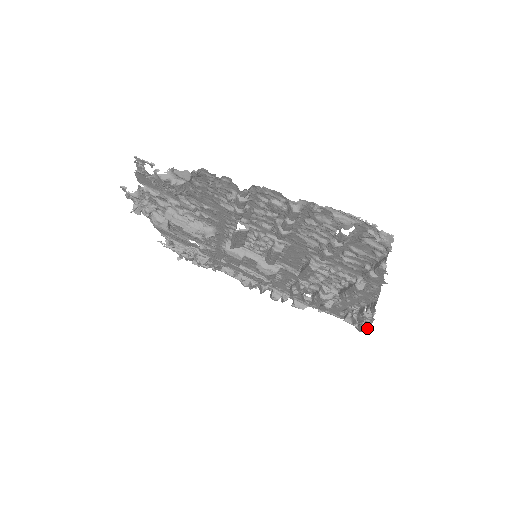
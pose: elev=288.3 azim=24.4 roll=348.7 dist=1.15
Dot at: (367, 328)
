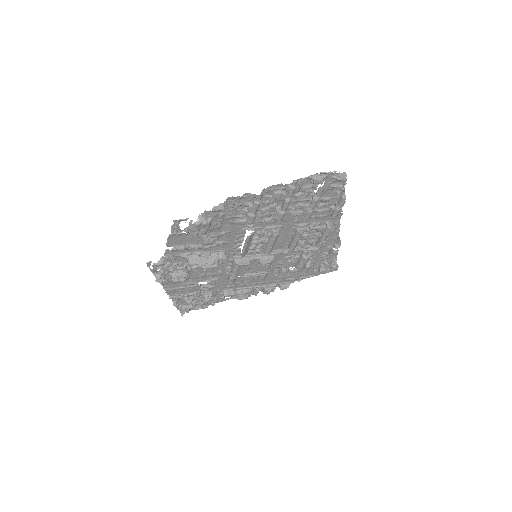
Dot at: (336, 265)
